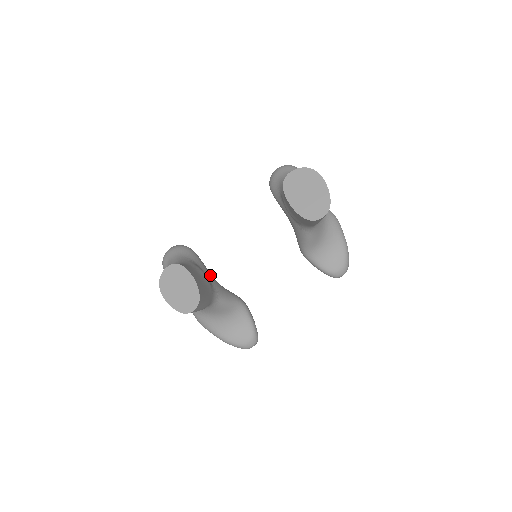
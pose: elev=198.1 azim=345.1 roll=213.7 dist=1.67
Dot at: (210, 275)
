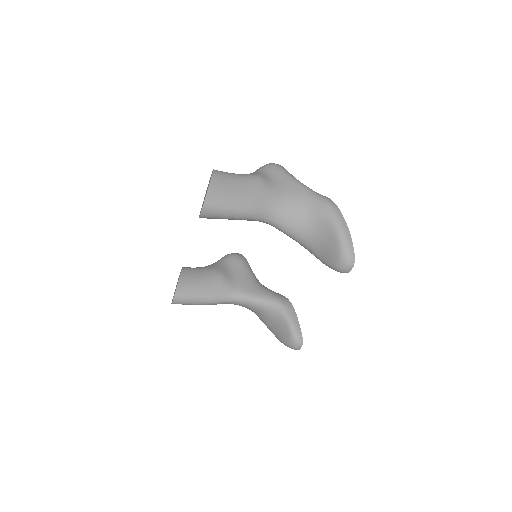
Dot at: (244, 277)
